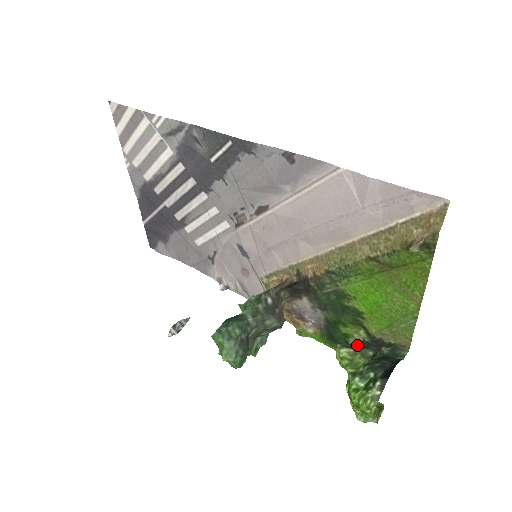
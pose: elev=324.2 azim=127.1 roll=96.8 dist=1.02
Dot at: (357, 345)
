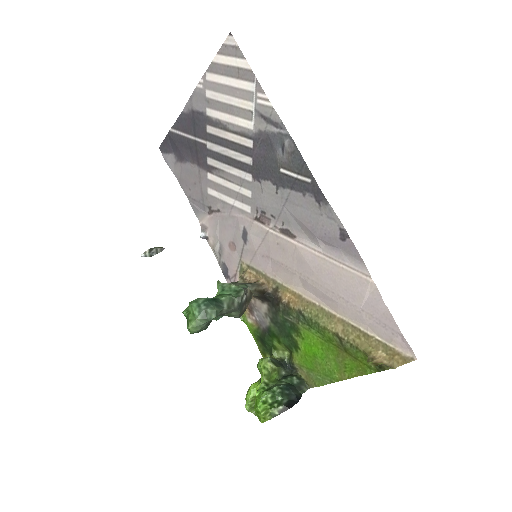
Dot at: (279, 362)
